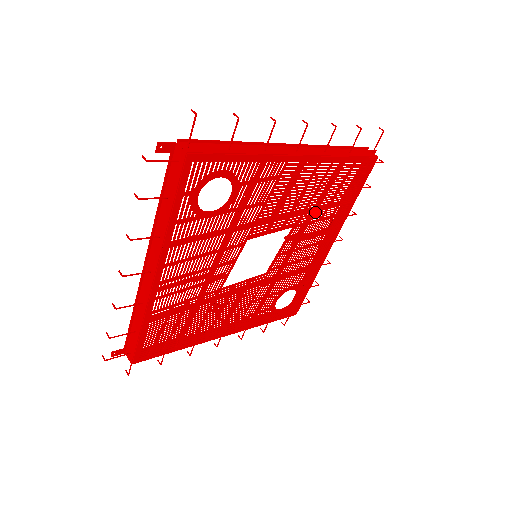
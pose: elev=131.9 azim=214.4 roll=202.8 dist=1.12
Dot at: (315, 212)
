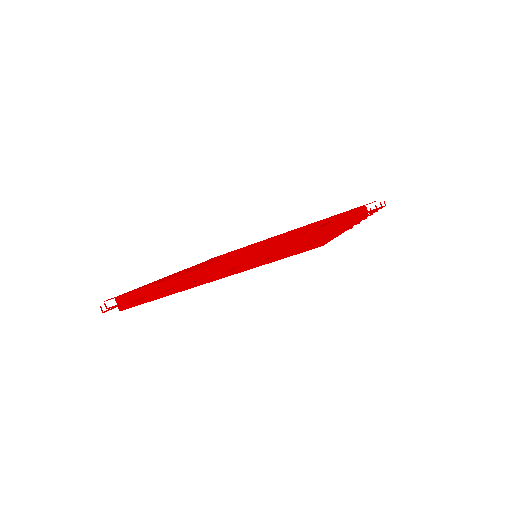
Dot at: occluded
